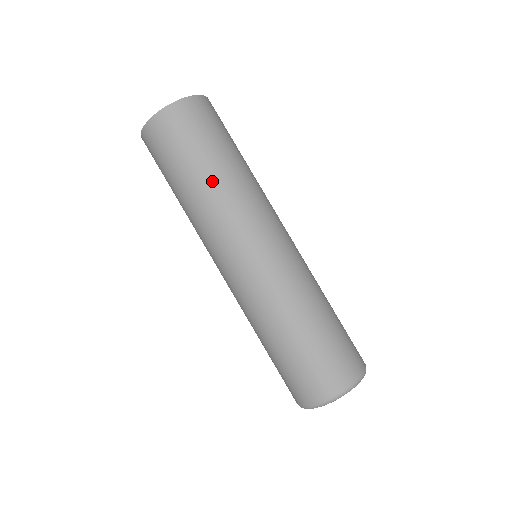
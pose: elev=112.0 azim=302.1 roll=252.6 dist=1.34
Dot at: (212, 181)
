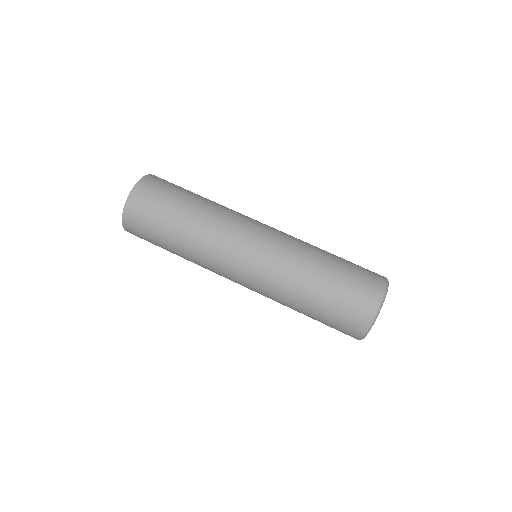
Dot at: (189, 225)
